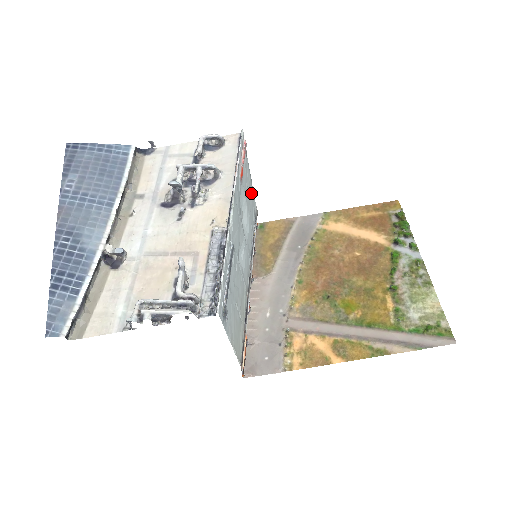
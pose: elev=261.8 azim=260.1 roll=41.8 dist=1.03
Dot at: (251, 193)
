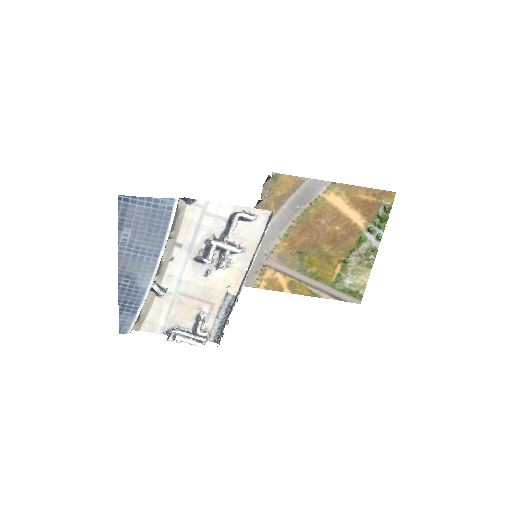
Dot at: occluded
